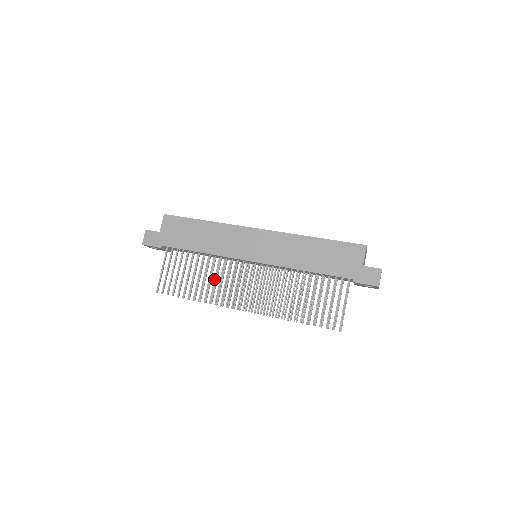
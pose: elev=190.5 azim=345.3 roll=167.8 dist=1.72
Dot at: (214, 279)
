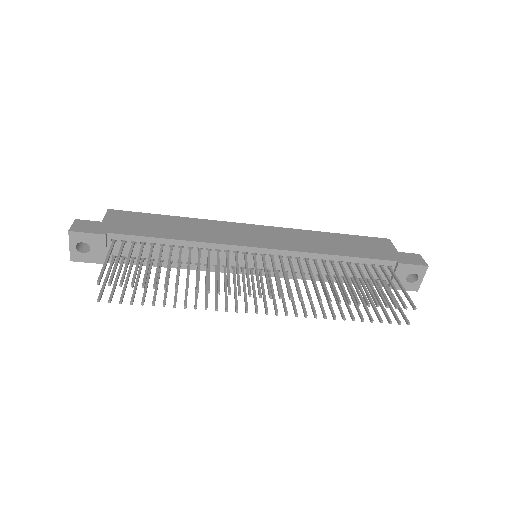
Dot at: (196, 282)
